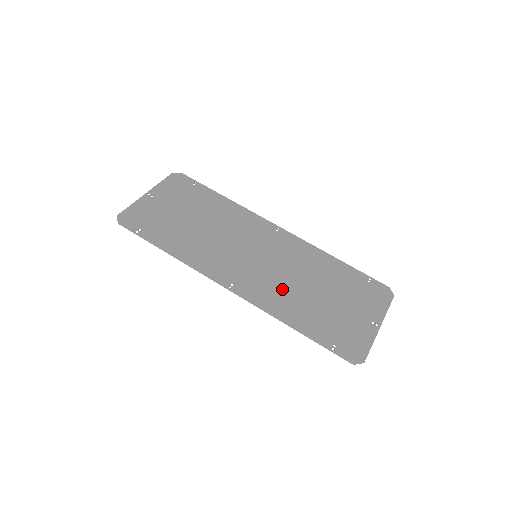
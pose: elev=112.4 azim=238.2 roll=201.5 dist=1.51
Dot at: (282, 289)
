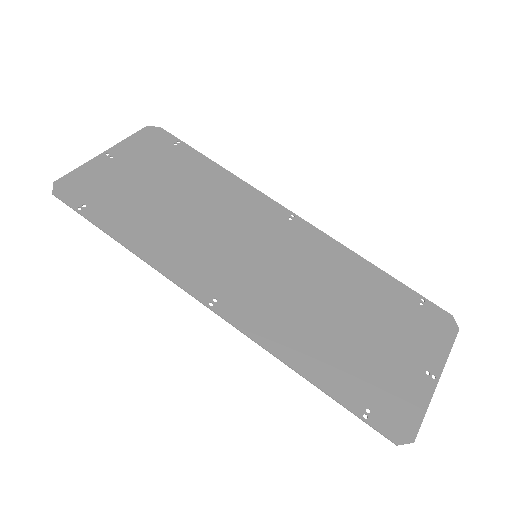
Dot at: (291, 311)
